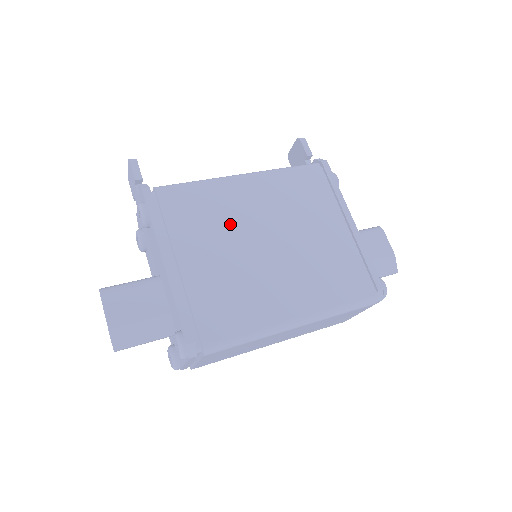
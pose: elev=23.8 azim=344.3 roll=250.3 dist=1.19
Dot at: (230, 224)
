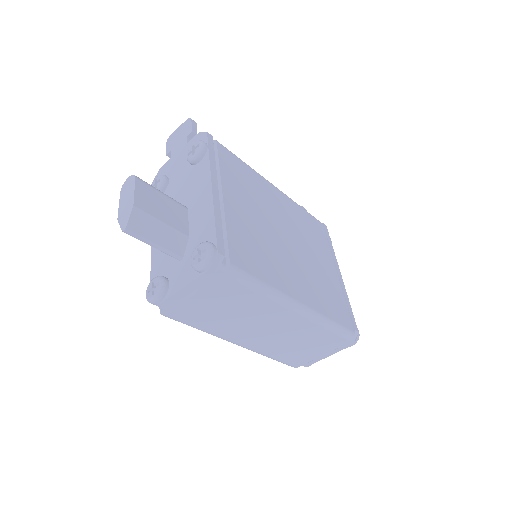
Dot at: (263, 204)
